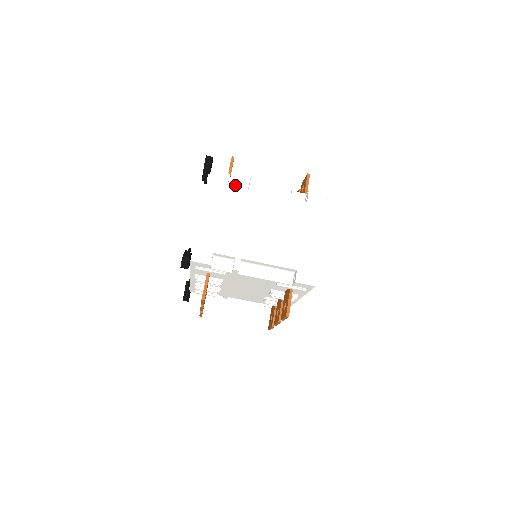
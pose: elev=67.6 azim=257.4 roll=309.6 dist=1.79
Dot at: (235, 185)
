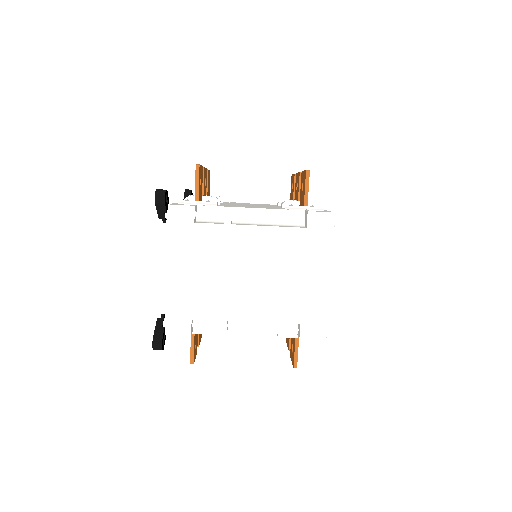
Dot at: (206, 213)
